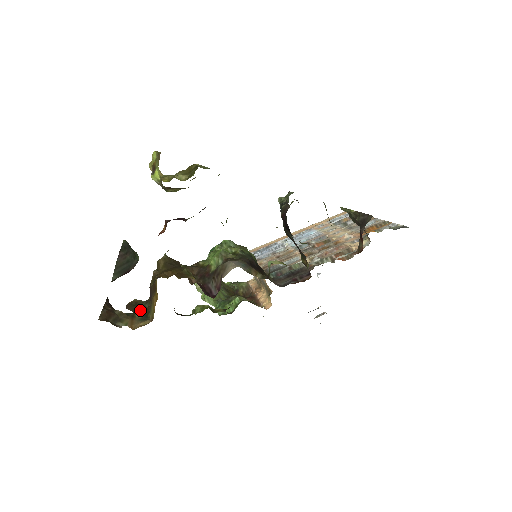
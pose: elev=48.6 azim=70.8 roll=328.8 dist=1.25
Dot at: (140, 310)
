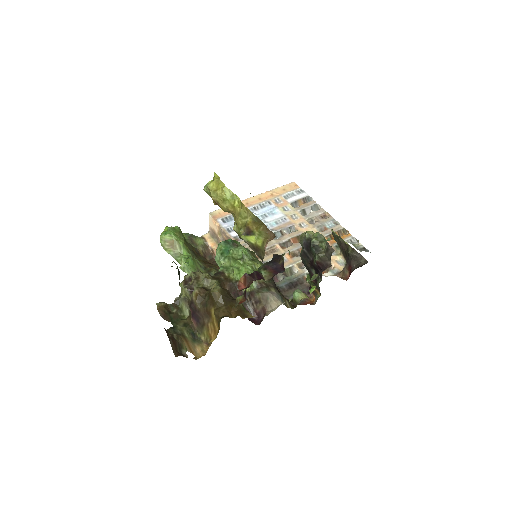
Dot at: (187, 328)
